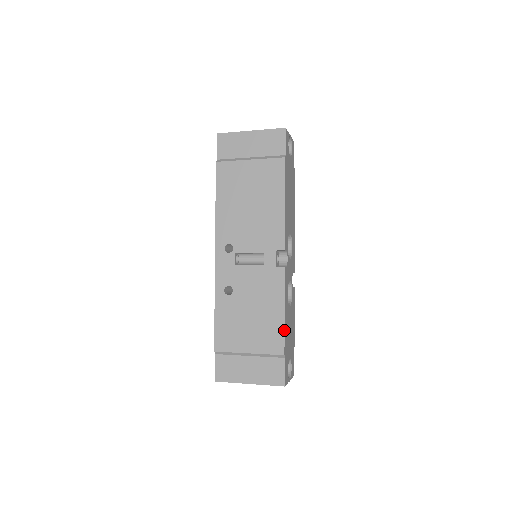
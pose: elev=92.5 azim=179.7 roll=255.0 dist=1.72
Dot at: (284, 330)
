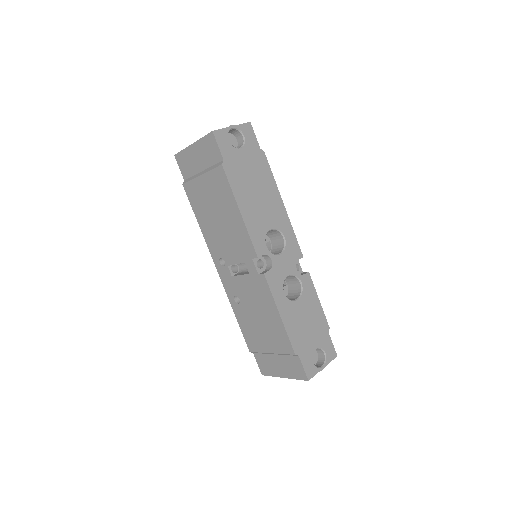
Dot at: (286, 332)
